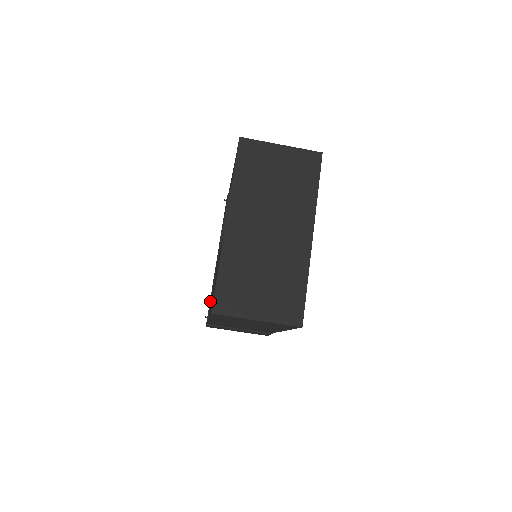
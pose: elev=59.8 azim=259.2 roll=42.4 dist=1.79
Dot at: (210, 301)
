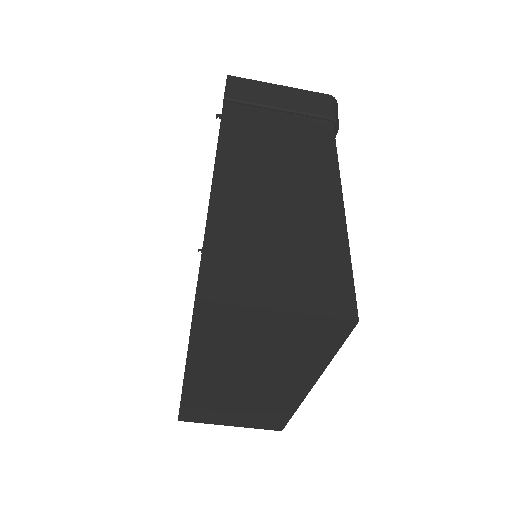
Dot at: occluded
